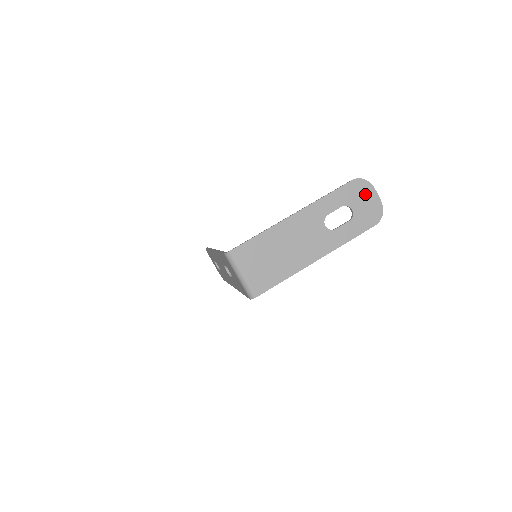
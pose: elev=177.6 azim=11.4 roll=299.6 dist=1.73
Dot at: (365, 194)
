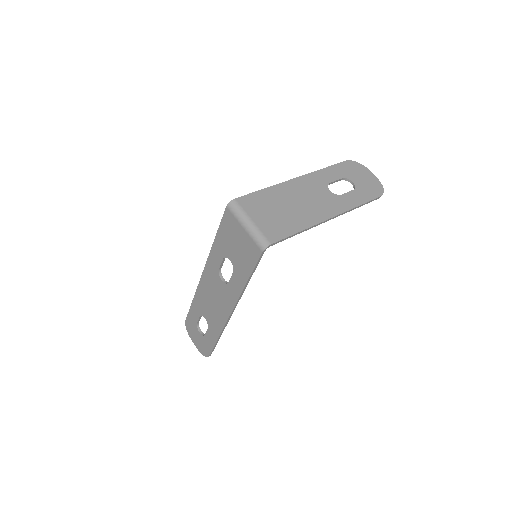
Dot at: (361, 172)
